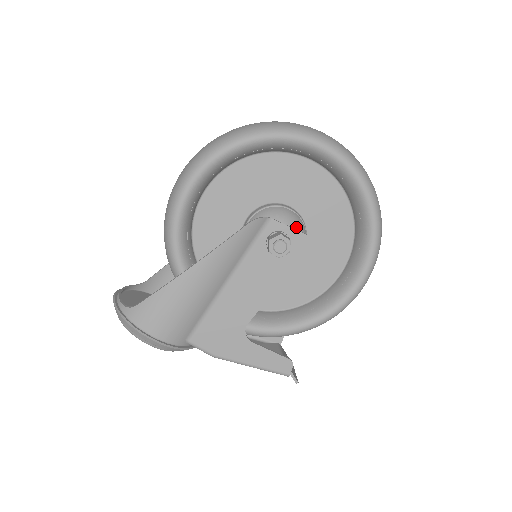
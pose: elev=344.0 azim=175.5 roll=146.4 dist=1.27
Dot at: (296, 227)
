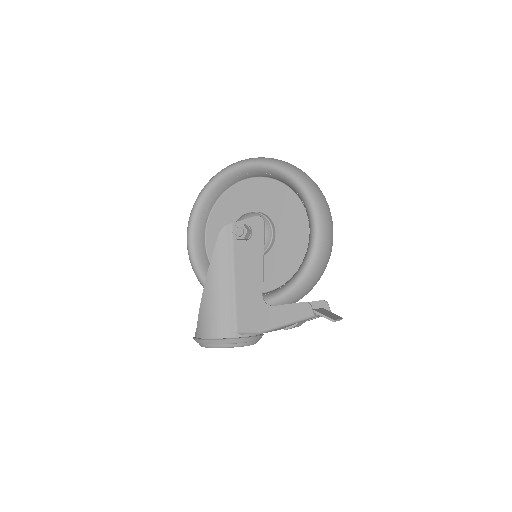
Dot at: occluded
